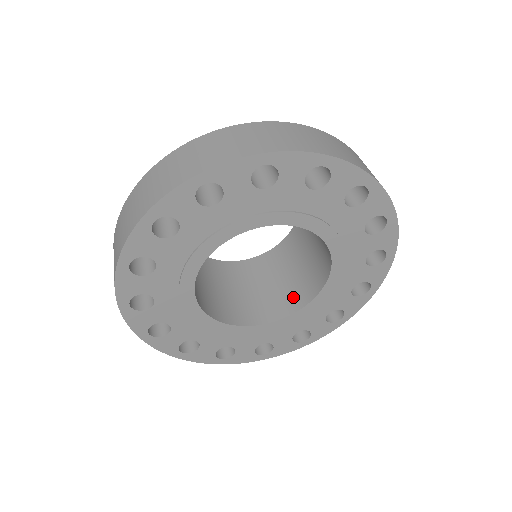
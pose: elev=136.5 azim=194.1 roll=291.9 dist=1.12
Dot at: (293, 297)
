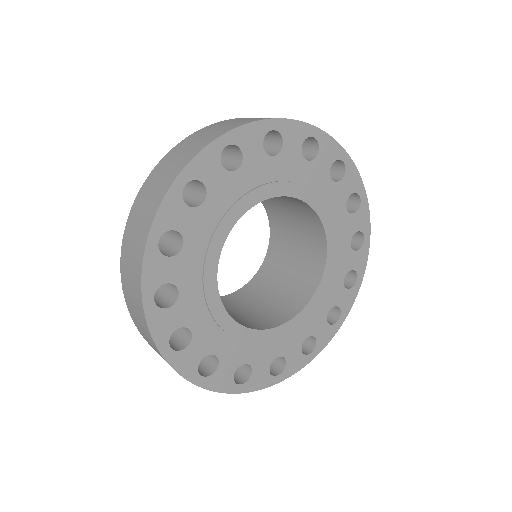
Dot at: (313, 258)
